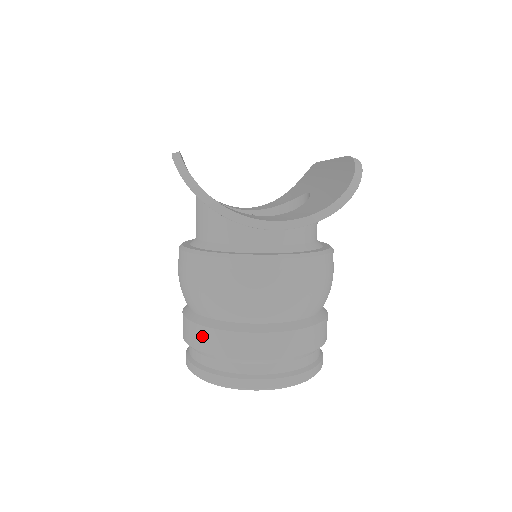
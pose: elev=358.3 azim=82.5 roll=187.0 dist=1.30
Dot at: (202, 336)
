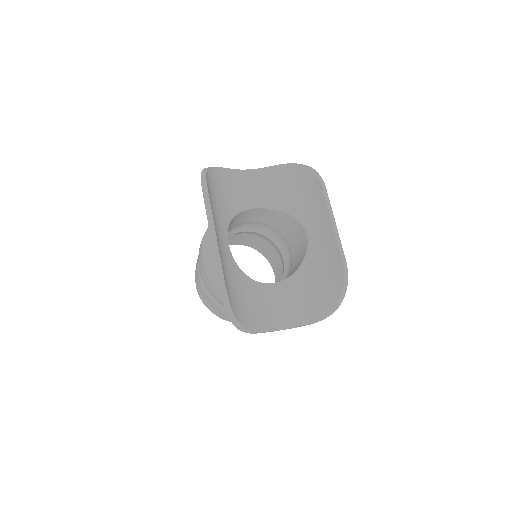
Dot at: (216, 308)
